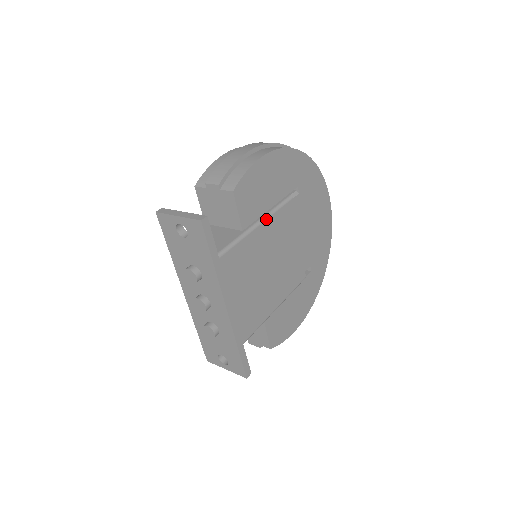
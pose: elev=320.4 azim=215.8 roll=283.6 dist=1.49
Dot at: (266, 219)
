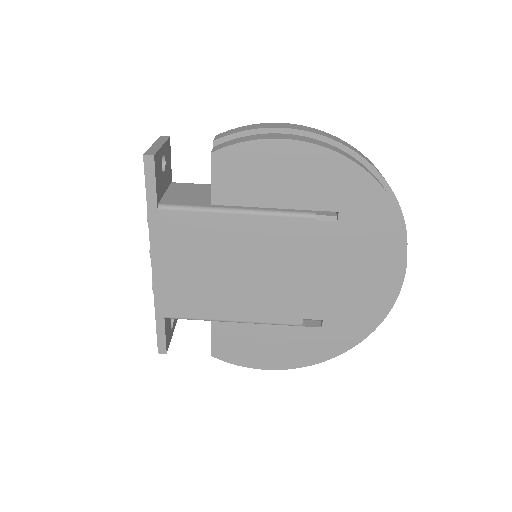
Dot at: (252, 214)
